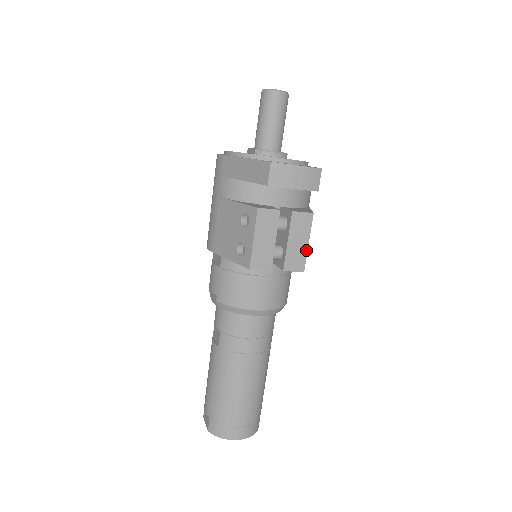
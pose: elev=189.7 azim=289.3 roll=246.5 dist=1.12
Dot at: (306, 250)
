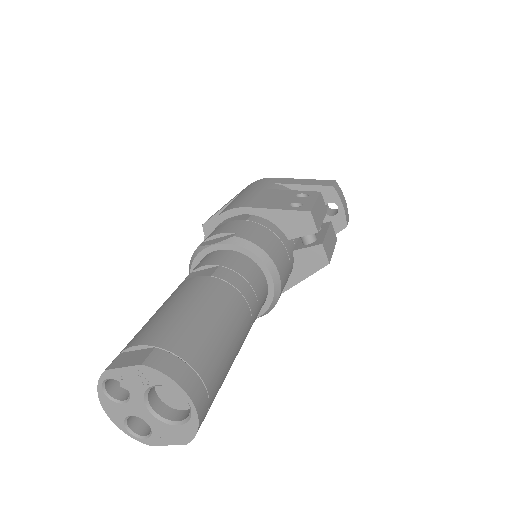
Dot at: (332, 253)
